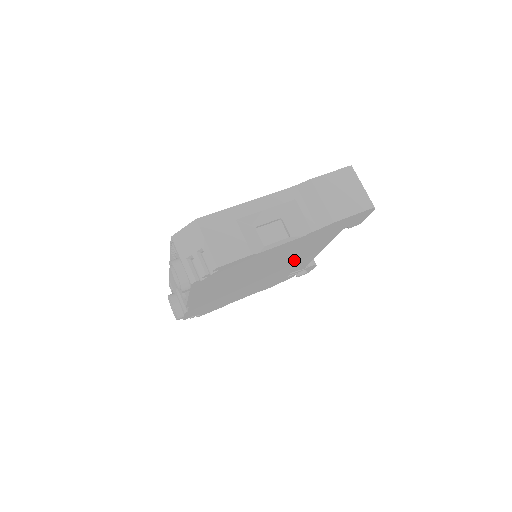
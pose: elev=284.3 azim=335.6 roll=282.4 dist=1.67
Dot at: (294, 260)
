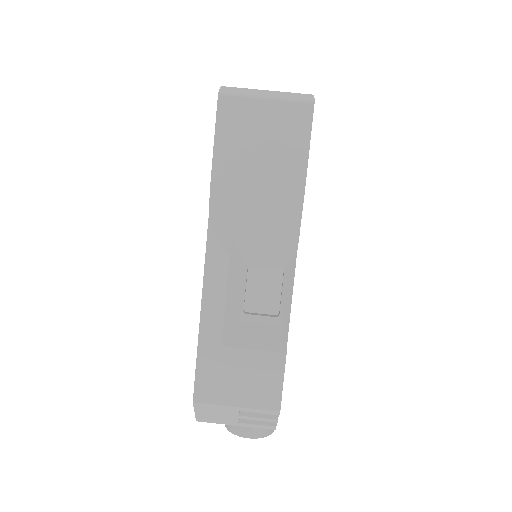
Dot at: occluded
